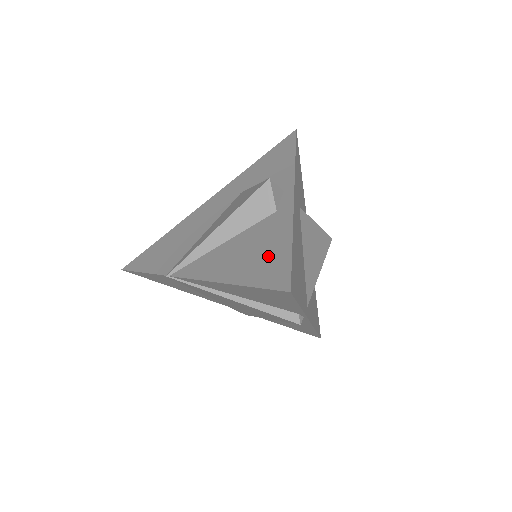
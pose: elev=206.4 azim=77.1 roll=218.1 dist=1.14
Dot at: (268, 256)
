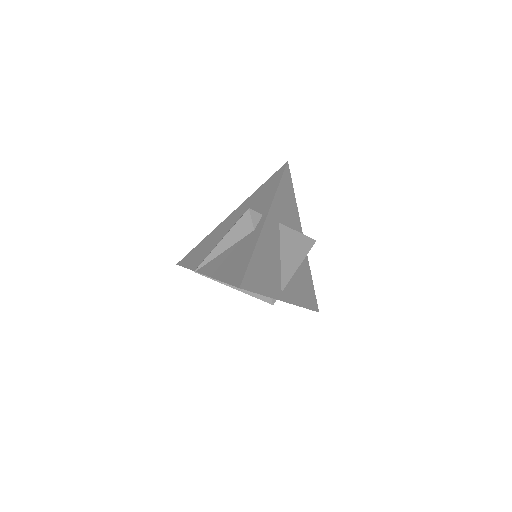
Dot at: (239, 263)
